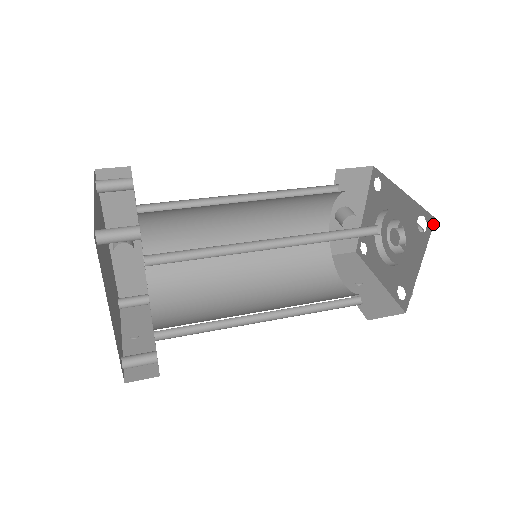
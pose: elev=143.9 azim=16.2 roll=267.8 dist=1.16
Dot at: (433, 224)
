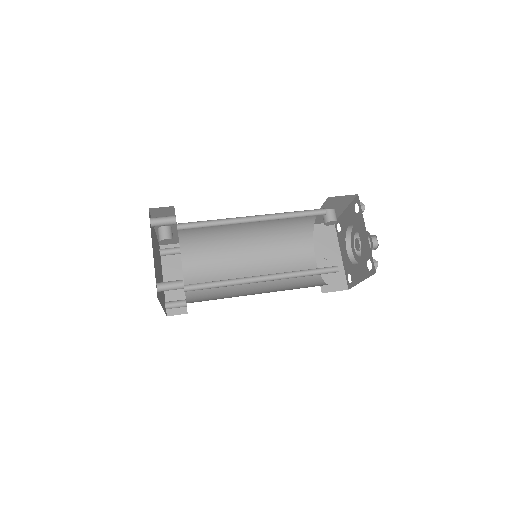
Dot at: occluded
